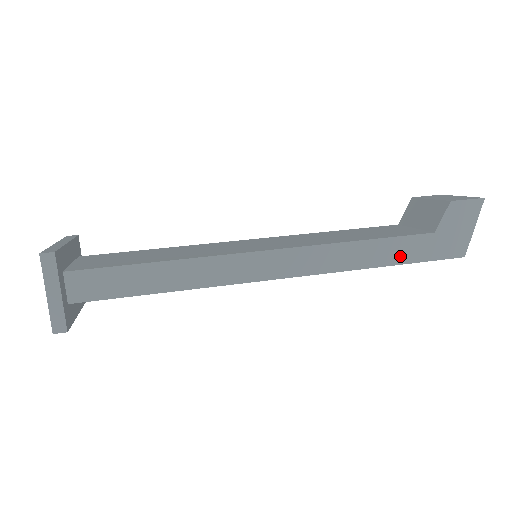
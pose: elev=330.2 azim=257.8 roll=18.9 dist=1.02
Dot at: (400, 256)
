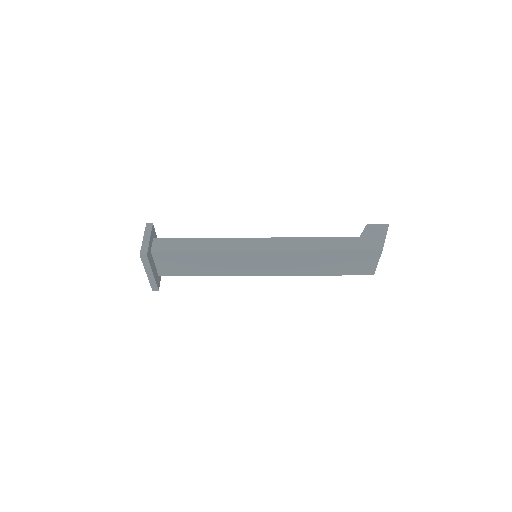
Dot at: (338, 246)
